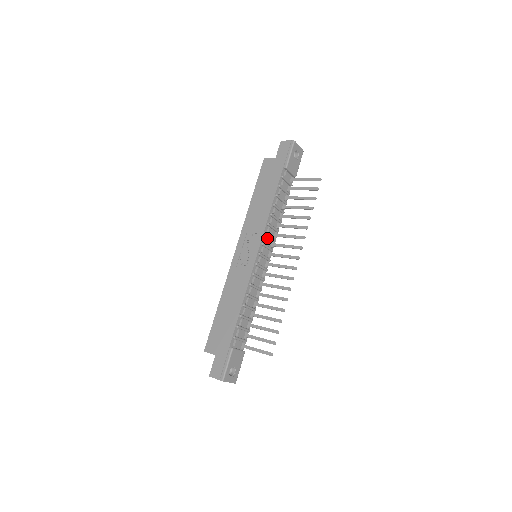
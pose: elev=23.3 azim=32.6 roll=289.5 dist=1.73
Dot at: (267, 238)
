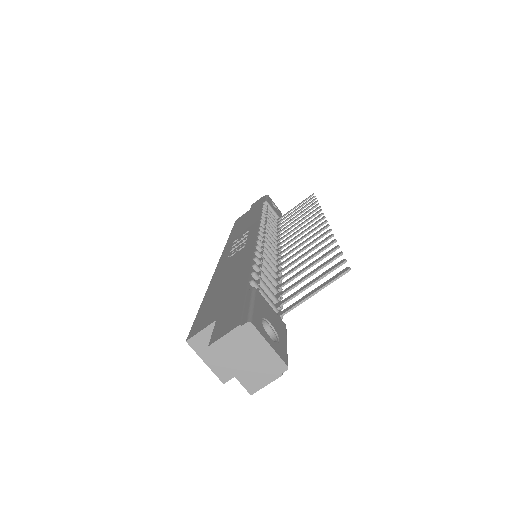
Dot at: occluded
